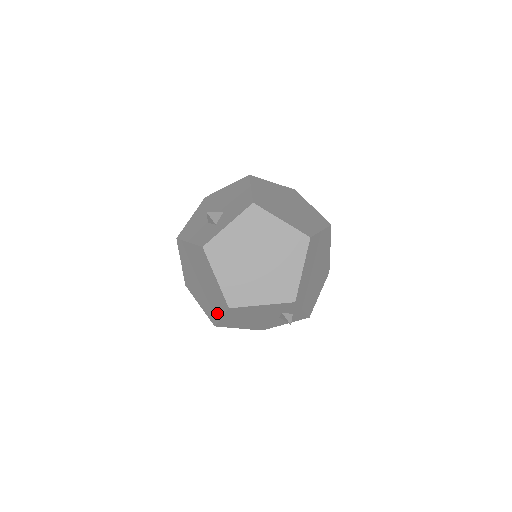
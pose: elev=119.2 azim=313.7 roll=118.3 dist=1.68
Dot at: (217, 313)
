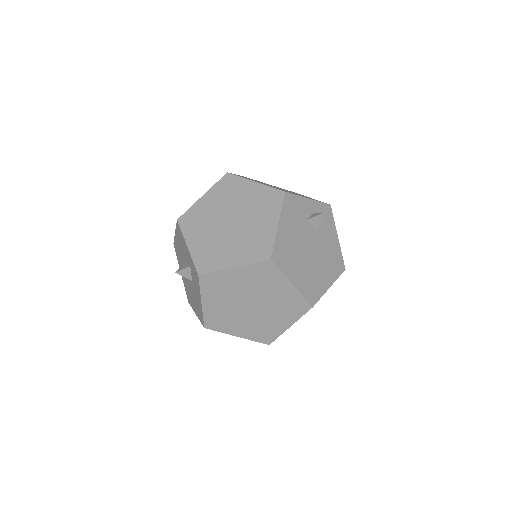
Dot at: (288, 290)
